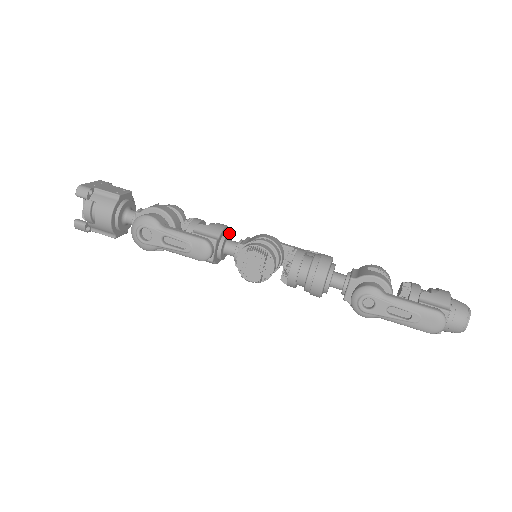
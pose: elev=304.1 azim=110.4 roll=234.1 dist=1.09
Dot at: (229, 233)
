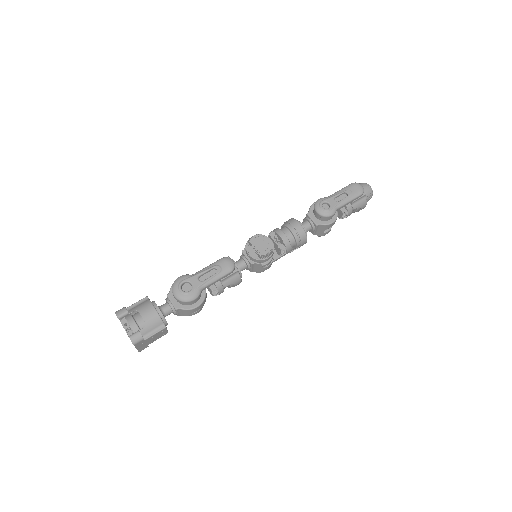
Dot at: occluded
